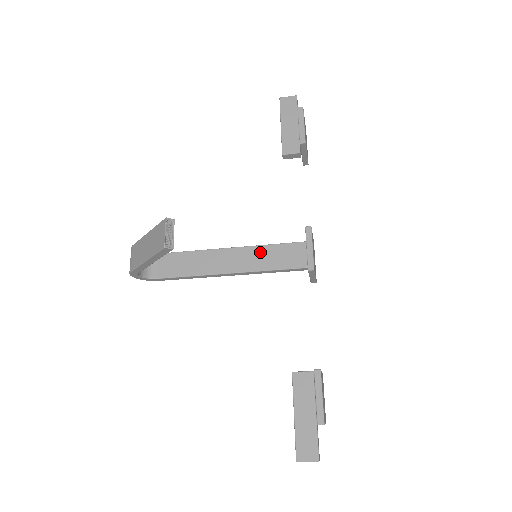
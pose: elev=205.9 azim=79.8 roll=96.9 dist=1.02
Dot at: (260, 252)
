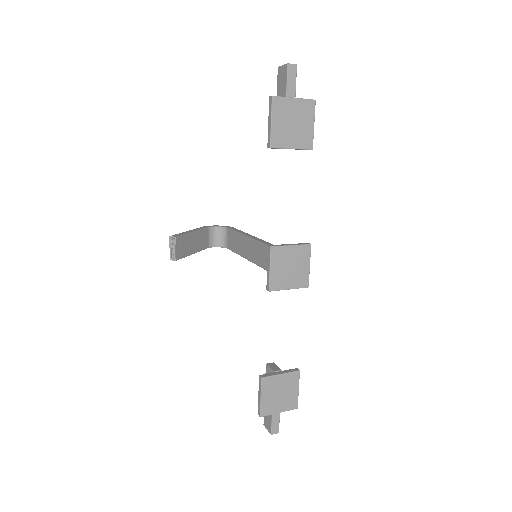
Dot at: (263, 250)
